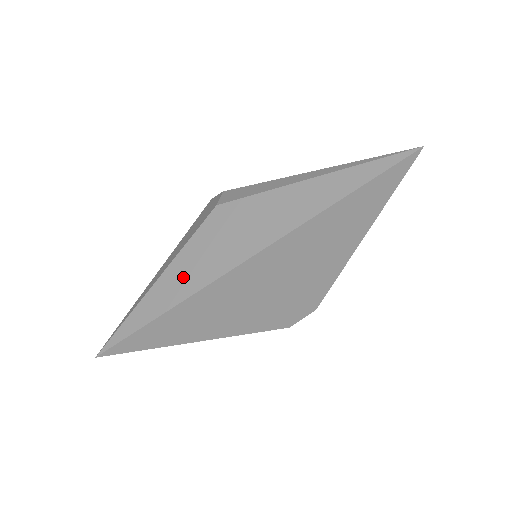
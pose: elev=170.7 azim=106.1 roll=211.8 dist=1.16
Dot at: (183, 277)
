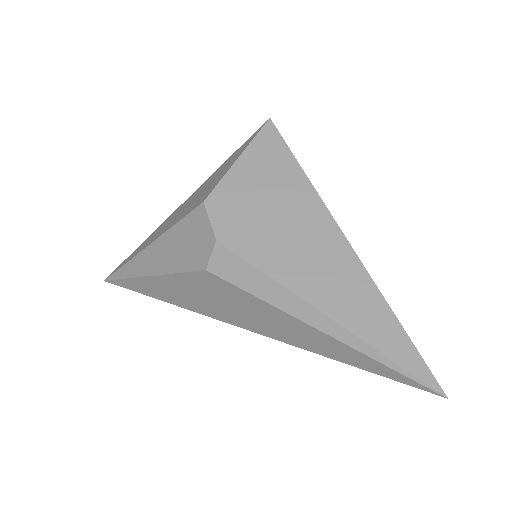
Dot at: (174, 293)
